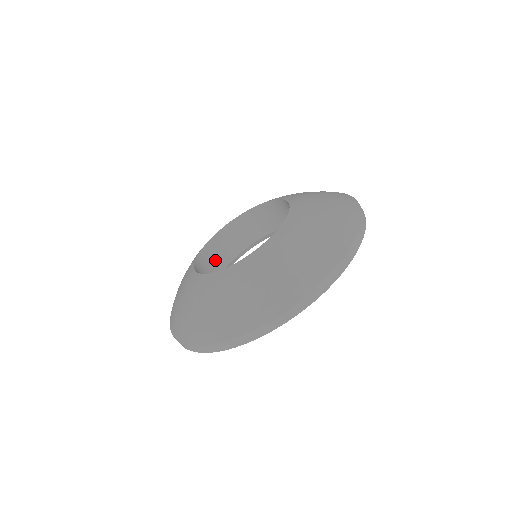
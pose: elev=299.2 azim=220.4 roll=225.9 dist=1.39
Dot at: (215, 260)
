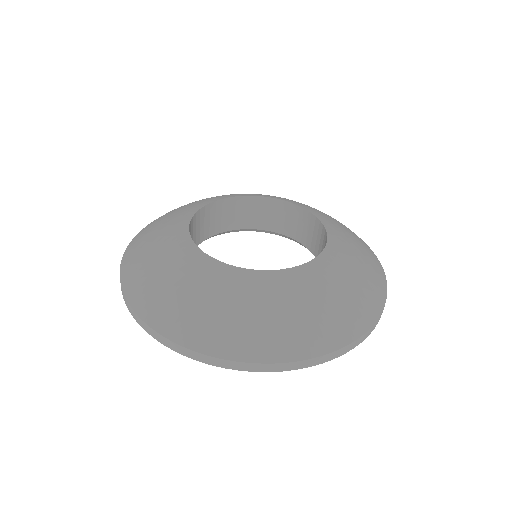
Dot at: (194, 235)
